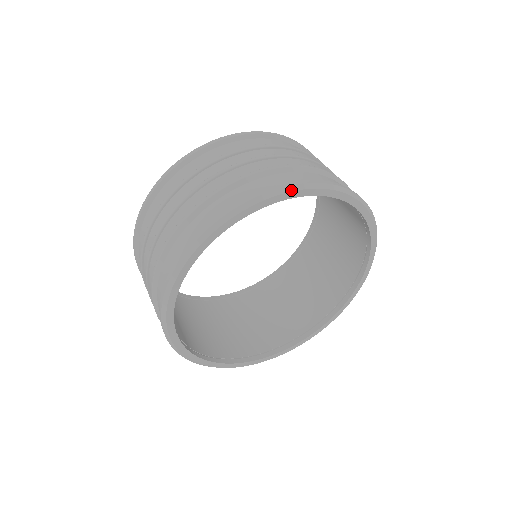
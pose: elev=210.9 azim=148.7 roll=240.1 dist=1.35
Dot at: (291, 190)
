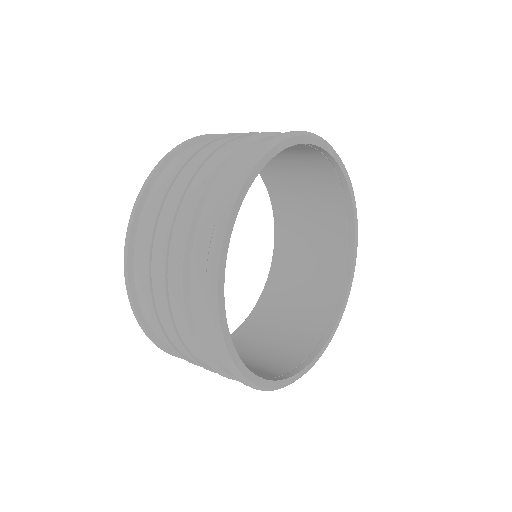
Dot at: (321, 139)
